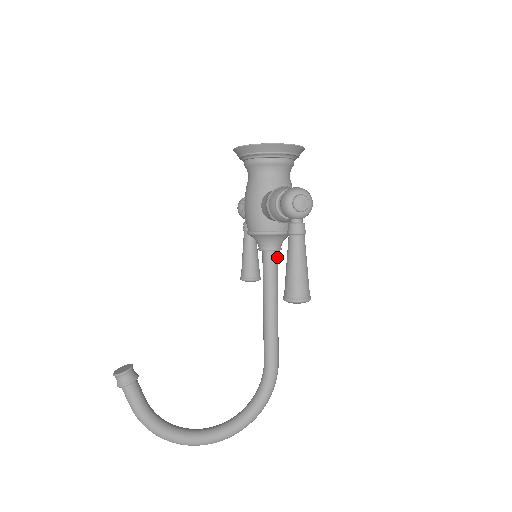
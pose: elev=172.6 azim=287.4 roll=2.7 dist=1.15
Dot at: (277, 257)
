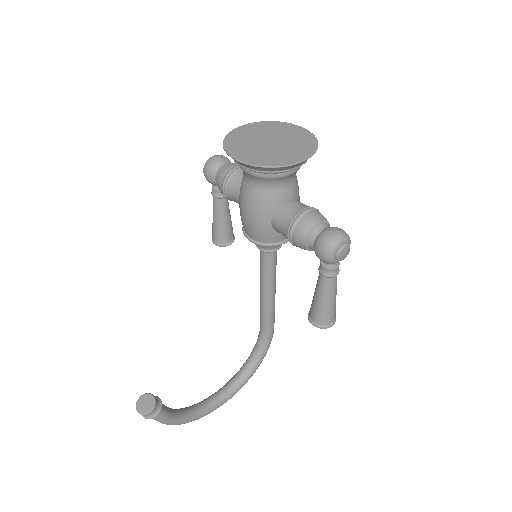
Dot at: occluded
